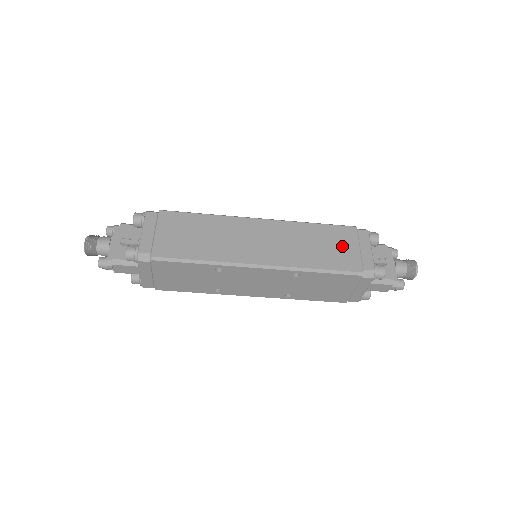
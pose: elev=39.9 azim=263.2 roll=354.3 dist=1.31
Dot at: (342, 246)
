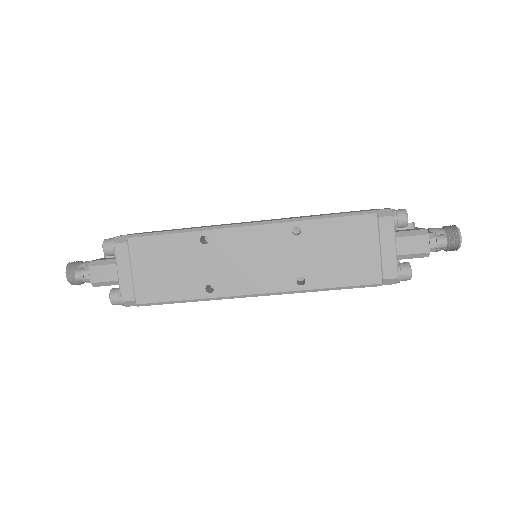
Dot at: occluded
